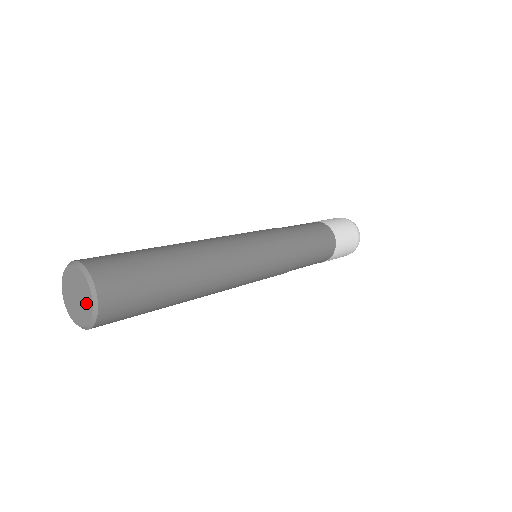
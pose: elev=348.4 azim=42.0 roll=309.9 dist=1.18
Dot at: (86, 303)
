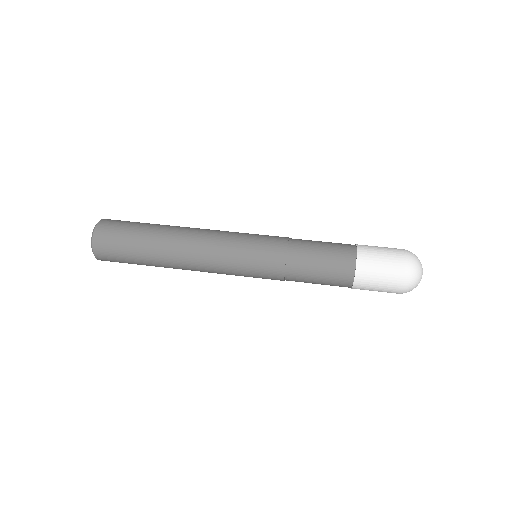
Dot at: occluded
